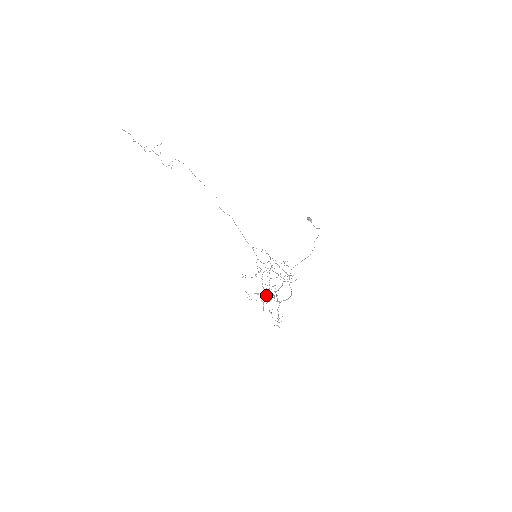
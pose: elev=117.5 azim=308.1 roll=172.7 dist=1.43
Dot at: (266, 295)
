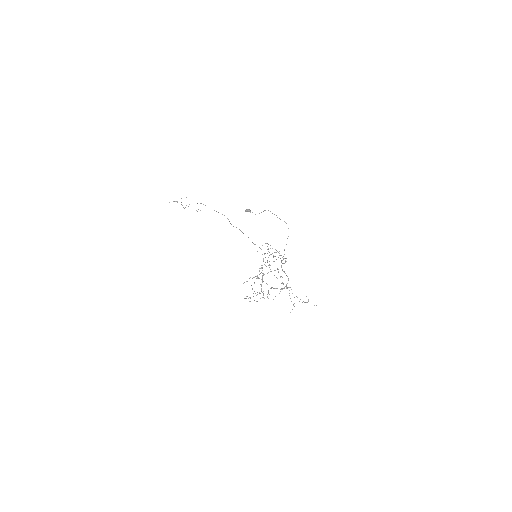
Dot at: occluded
